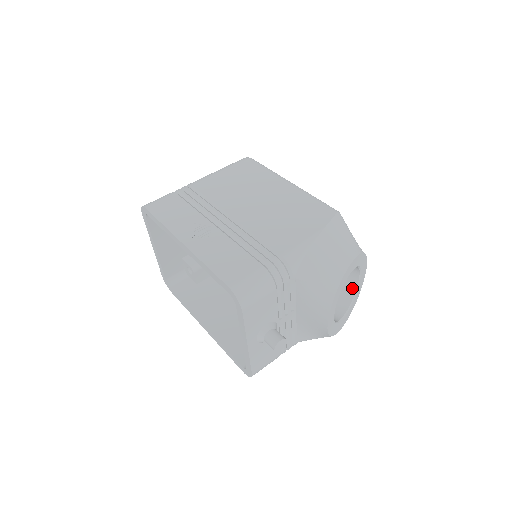
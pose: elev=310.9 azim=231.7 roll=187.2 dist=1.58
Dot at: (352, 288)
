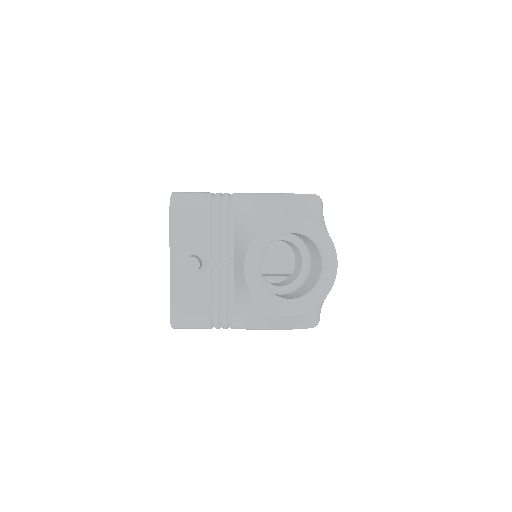
Dot at: (314, 282)
